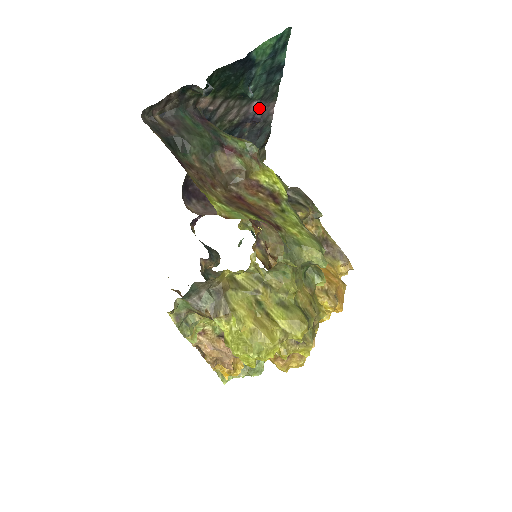
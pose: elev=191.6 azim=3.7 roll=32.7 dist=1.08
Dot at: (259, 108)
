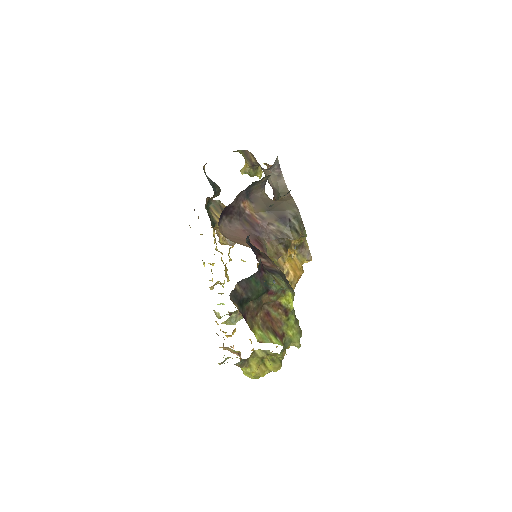
Dot at: occluded
